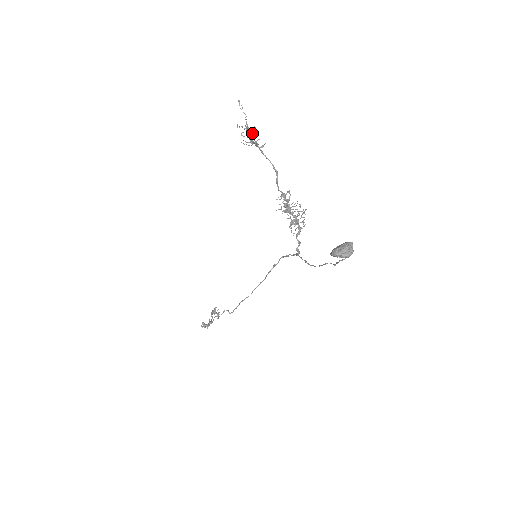
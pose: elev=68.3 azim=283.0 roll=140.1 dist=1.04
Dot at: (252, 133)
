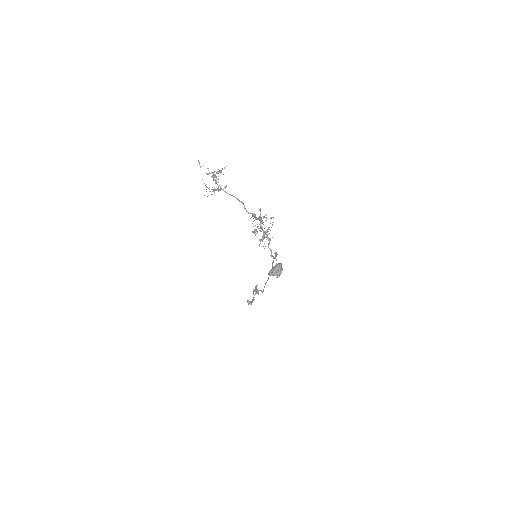
Dot at: occluded
